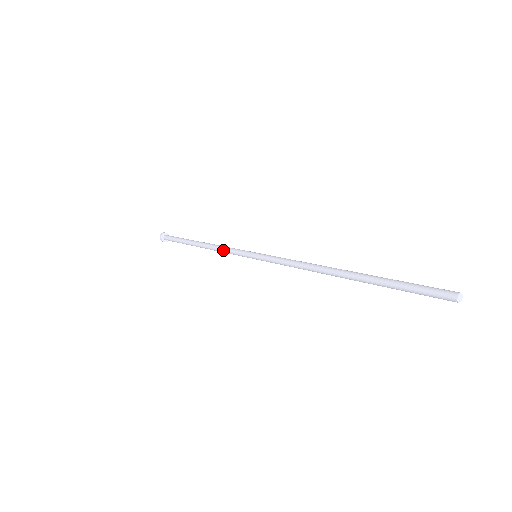
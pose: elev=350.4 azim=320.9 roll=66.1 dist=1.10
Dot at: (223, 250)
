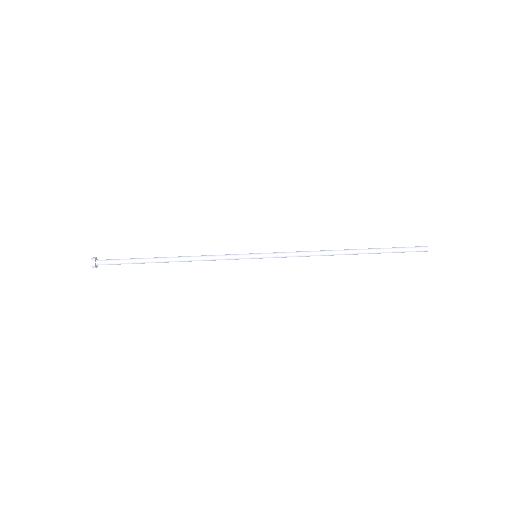
Dot at: occluded
